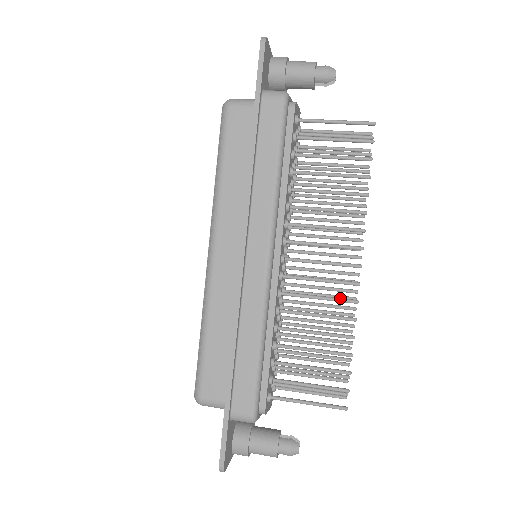
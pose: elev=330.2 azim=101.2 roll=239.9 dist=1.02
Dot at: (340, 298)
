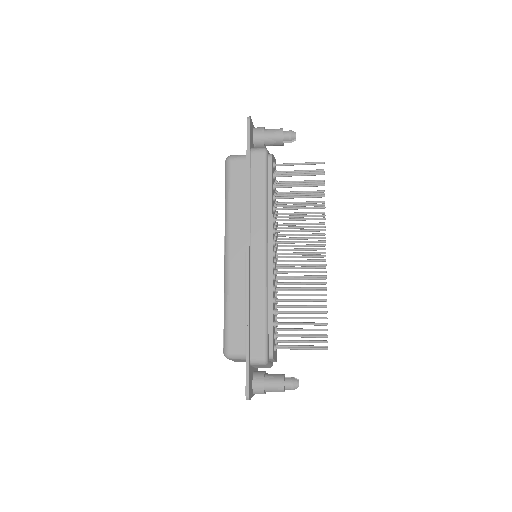
Dot at: (315, 275)
